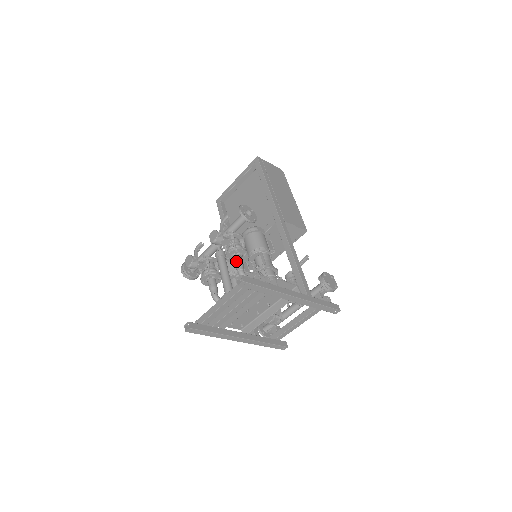
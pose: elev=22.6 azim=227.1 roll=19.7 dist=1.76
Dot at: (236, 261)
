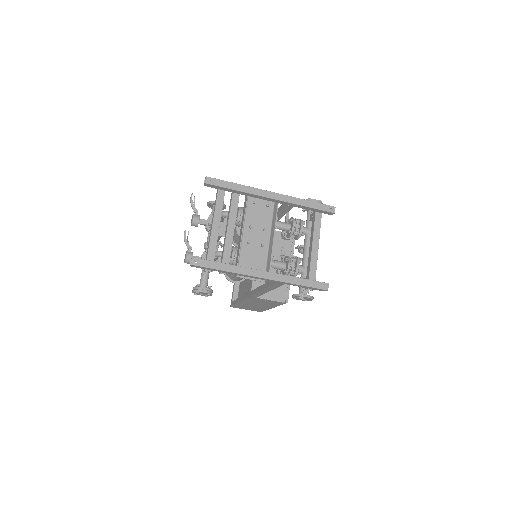
Dot at: occluded
